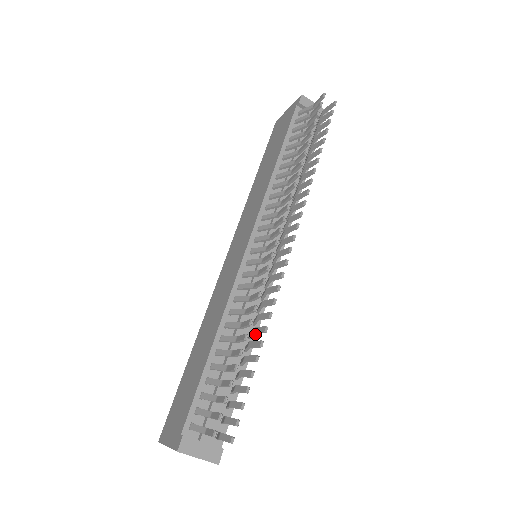
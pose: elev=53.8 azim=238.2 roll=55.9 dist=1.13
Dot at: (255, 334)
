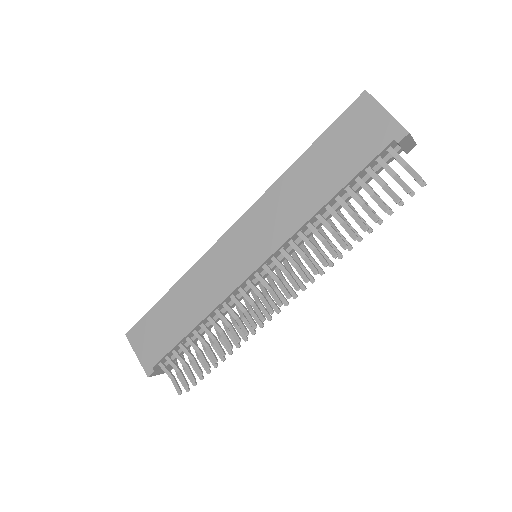
Dot at: occluded
